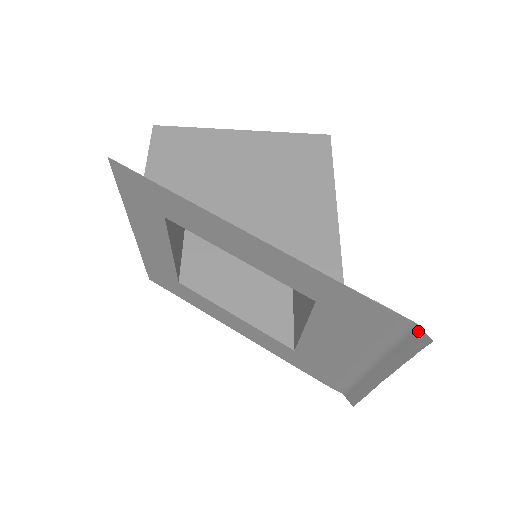
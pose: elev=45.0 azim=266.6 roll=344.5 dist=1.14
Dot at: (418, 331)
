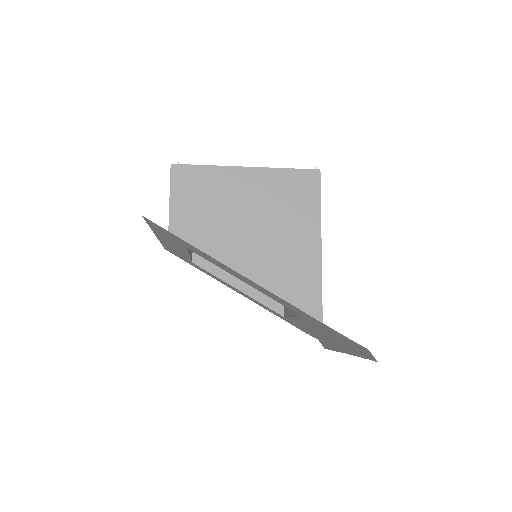
Dot at: (369, 353)
